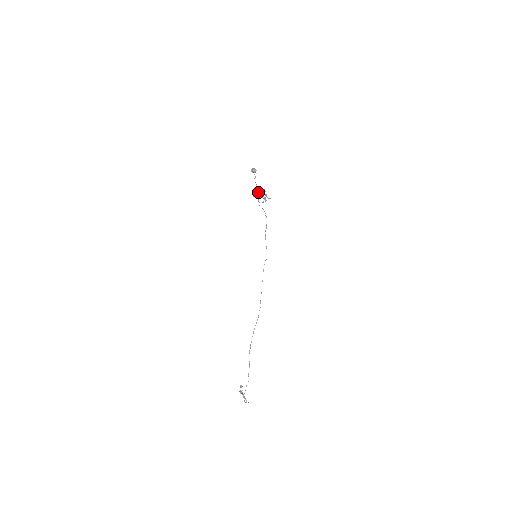
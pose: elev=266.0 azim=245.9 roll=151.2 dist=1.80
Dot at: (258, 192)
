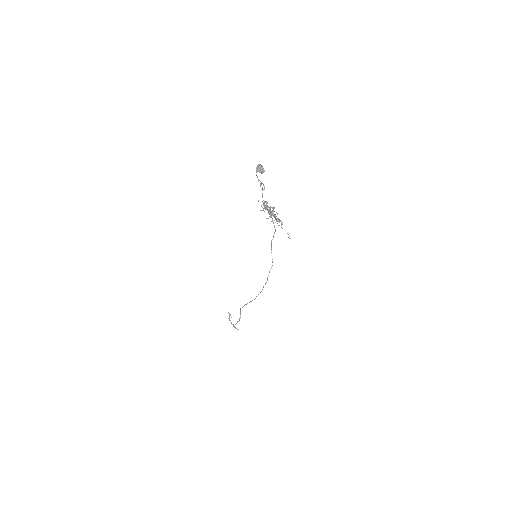
Dot at: (267, 208)
